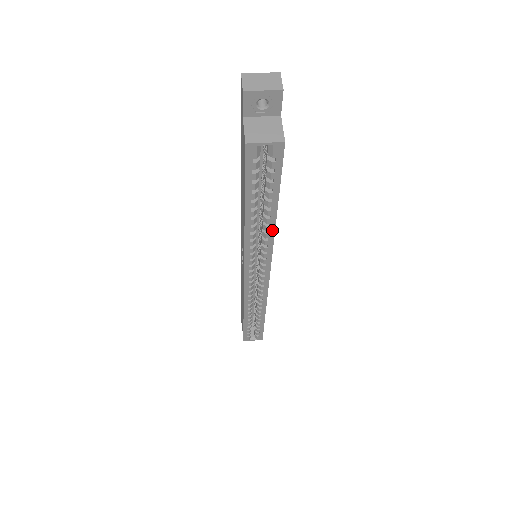
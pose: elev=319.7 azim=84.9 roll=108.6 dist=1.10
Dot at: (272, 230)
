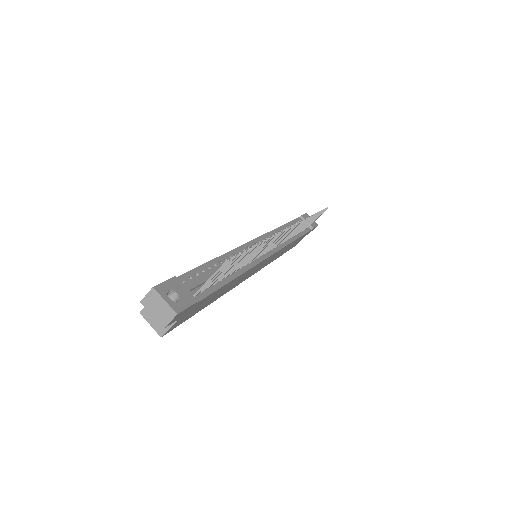
Dot at: occluded
